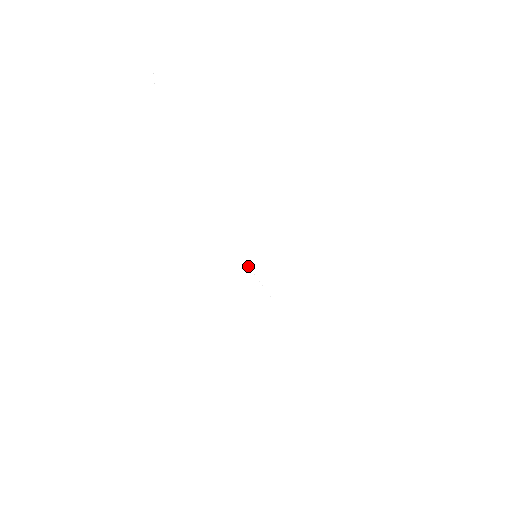
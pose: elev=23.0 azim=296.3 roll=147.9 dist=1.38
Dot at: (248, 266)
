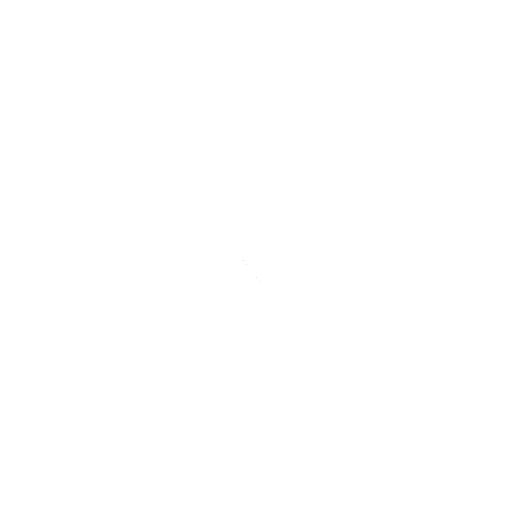
Dot at: occluded
